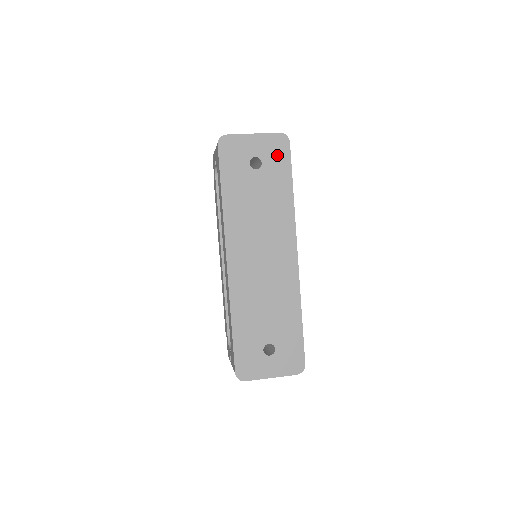
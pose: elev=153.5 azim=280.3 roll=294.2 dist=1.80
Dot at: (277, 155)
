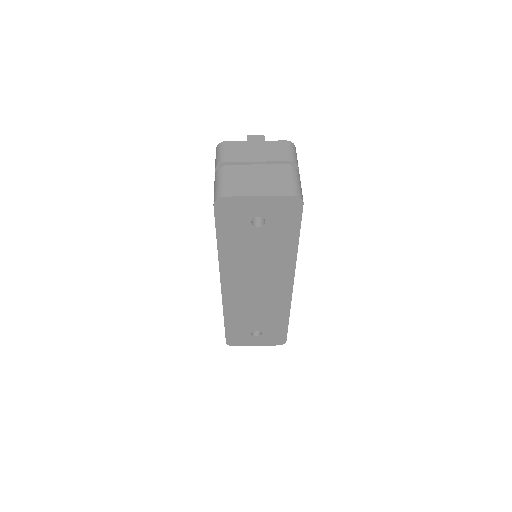
Dot at: (285, 215)
